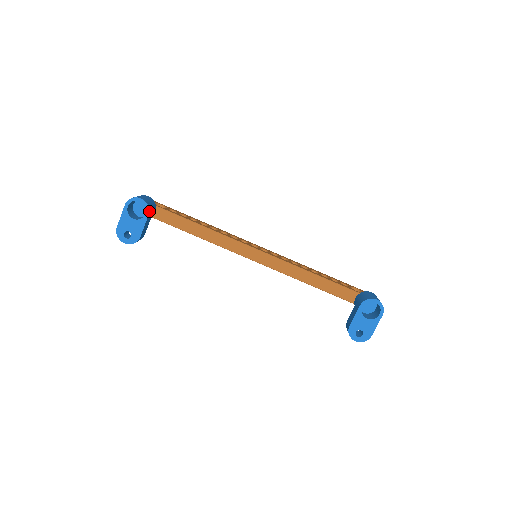
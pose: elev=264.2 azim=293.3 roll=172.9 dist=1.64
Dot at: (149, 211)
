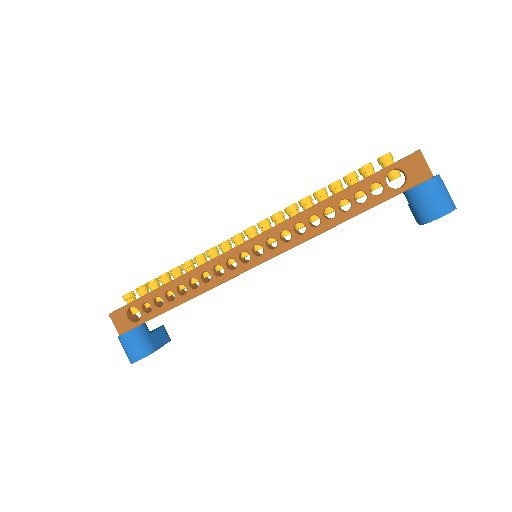
Dot at: (153, 352)
